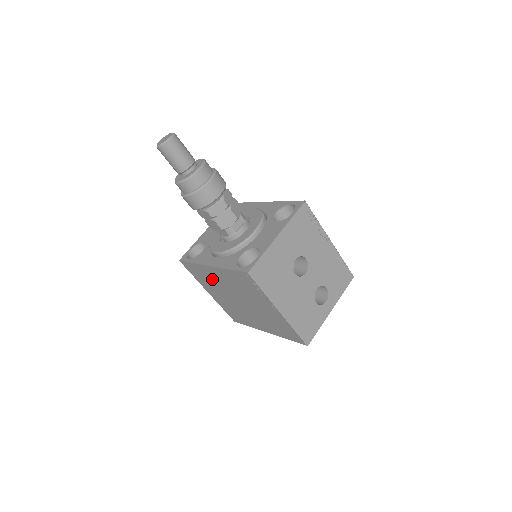
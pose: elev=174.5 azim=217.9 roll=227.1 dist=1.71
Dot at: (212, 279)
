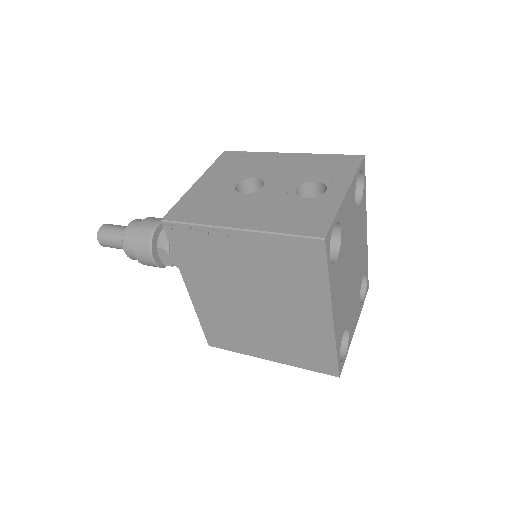
Dot at: (222, 316)
